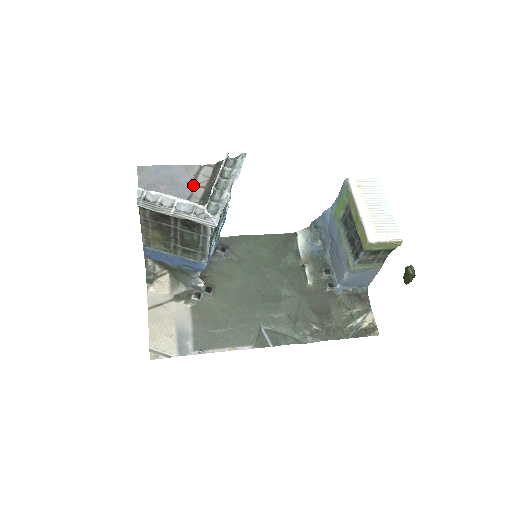
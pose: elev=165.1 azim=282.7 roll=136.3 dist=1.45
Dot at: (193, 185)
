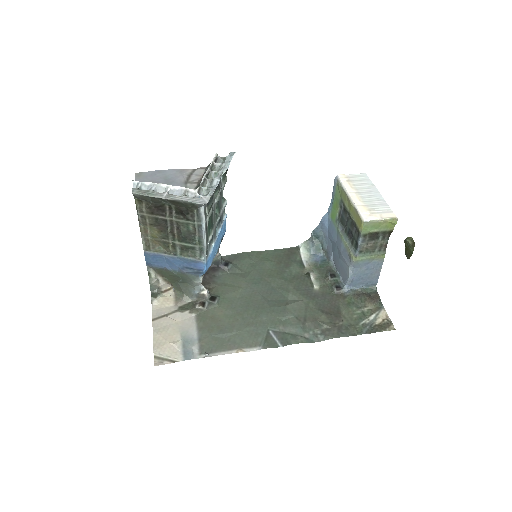
Dot at: (186, 182)
